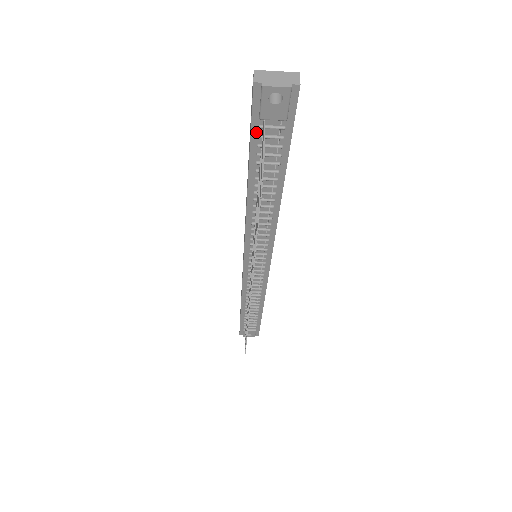
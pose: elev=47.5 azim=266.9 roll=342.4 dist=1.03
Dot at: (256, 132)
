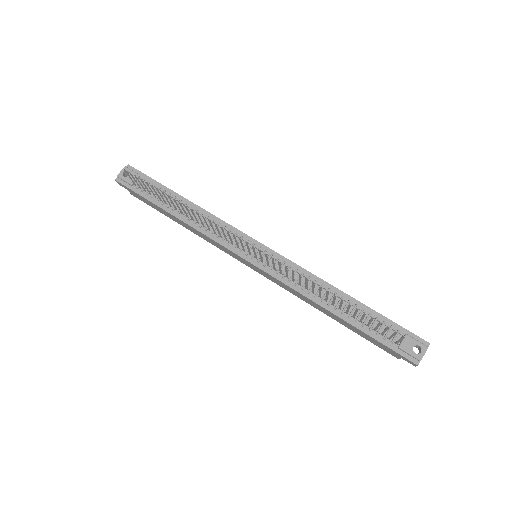
Dot at: (139, 192)
